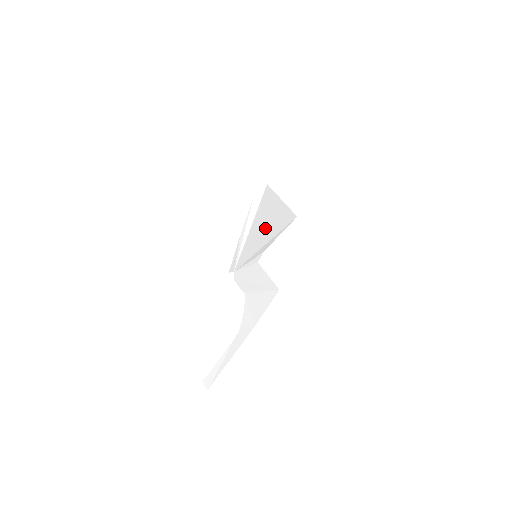
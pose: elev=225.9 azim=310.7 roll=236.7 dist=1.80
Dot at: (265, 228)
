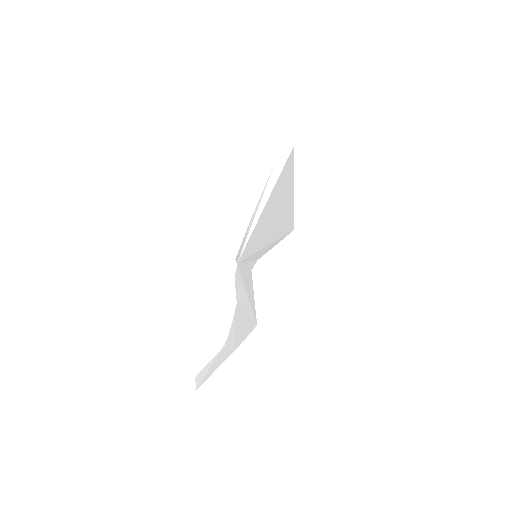
Dot at: (271, 221)
